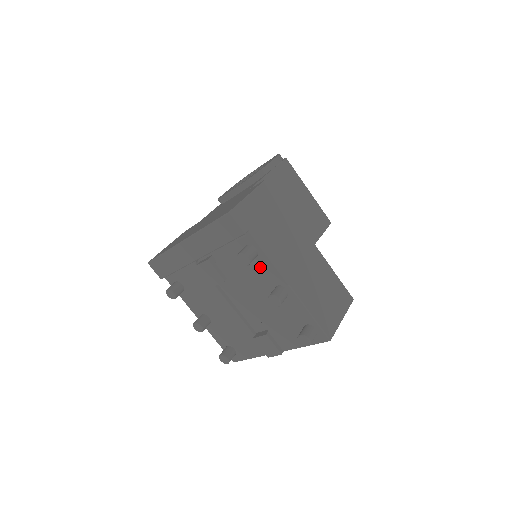
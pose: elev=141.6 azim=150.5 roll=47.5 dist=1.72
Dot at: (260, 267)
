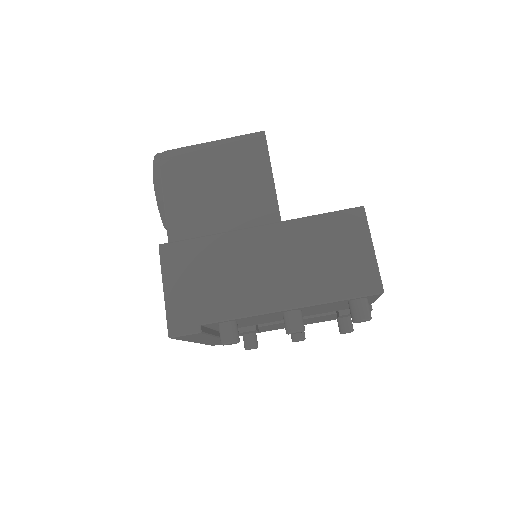
Dot at: (251, 319)
